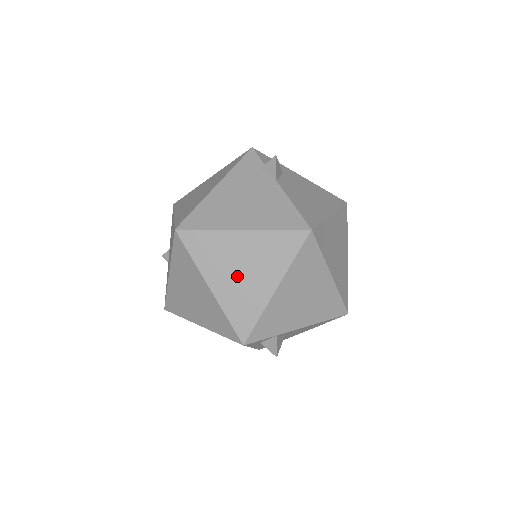
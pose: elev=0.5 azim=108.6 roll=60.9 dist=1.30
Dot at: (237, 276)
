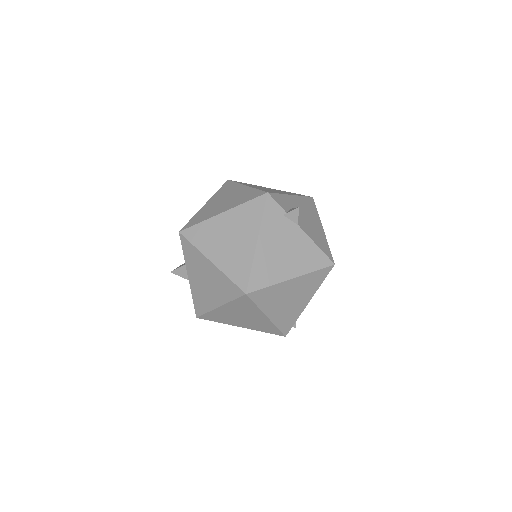
Dot at: (286, 304)
